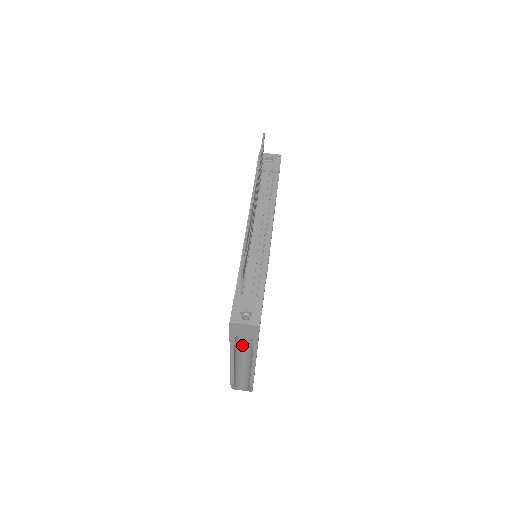
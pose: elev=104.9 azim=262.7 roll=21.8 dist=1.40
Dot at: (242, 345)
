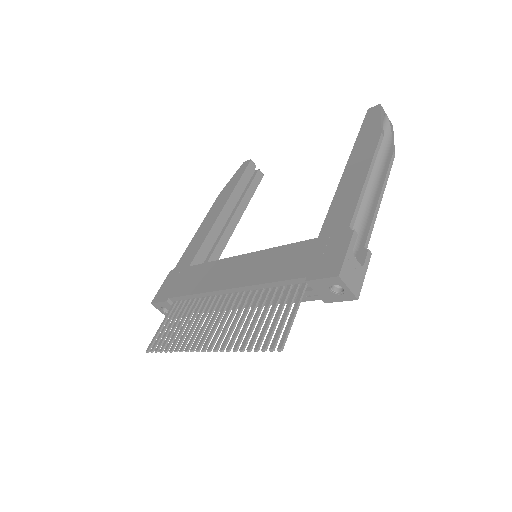
Dot at: occluded
